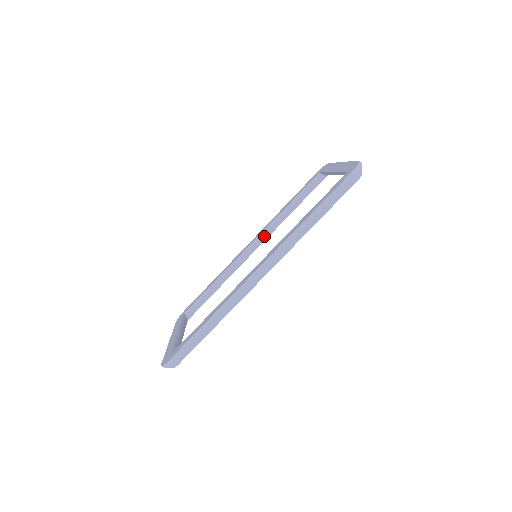
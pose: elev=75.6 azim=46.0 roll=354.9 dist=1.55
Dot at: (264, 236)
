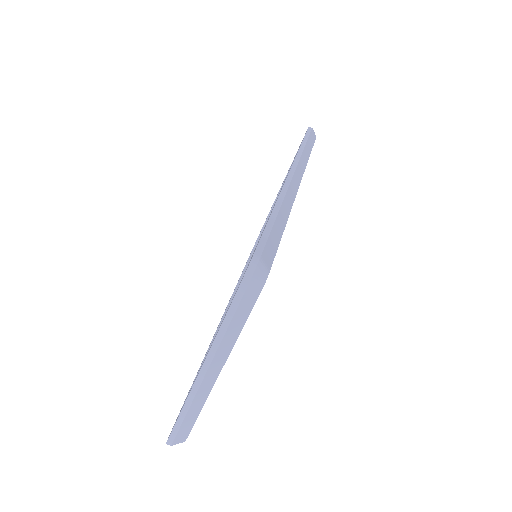
Dot at: occluded
